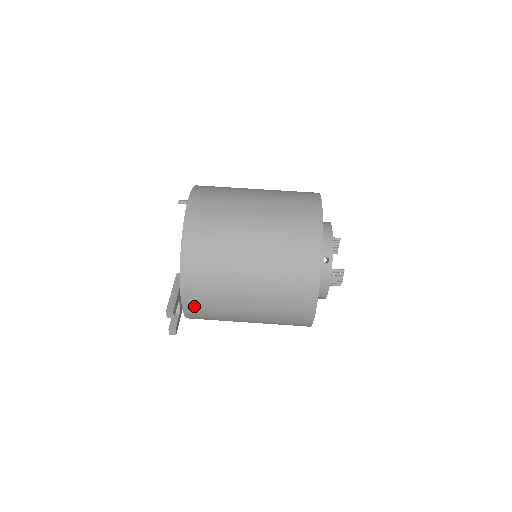
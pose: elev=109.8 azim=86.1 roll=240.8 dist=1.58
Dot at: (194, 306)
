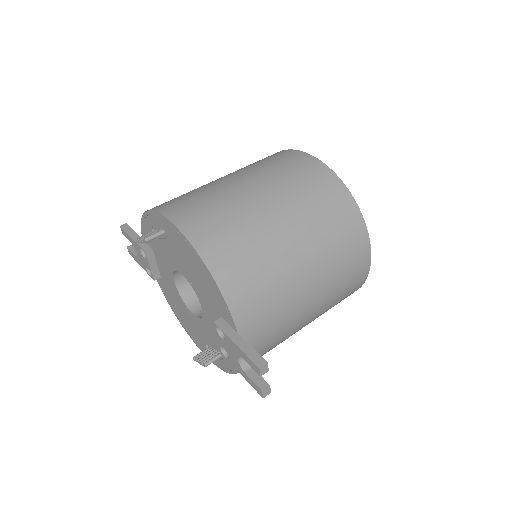
Dot at: (256, 347)
